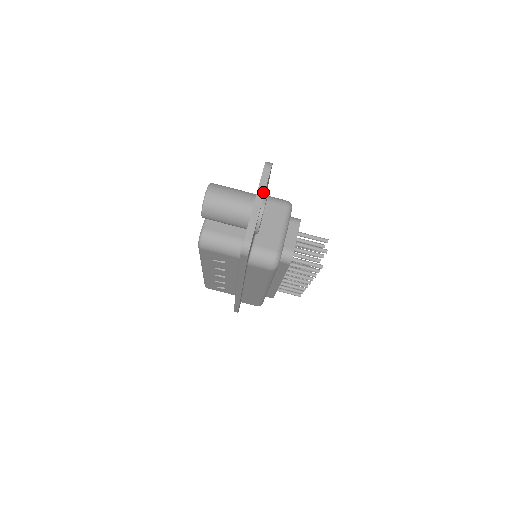
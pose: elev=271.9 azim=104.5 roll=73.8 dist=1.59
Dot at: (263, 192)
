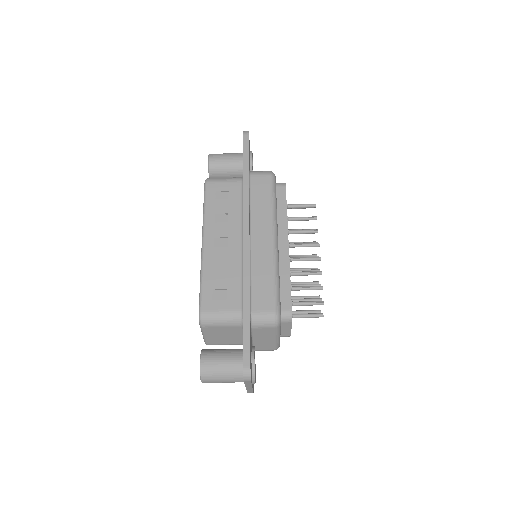
Dot at: (250, 385)
